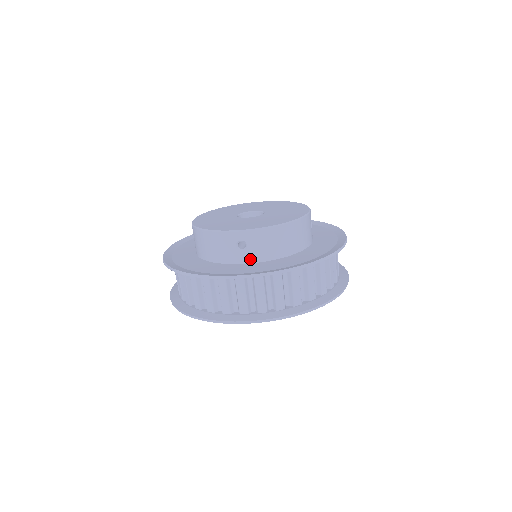
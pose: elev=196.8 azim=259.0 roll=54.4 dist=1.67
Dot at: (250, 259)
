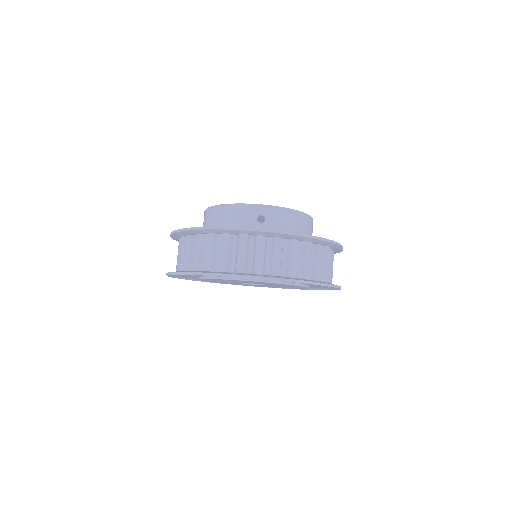
Dot at: occluded
